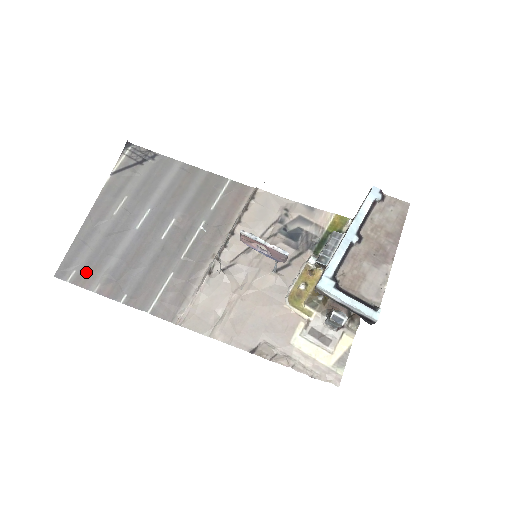
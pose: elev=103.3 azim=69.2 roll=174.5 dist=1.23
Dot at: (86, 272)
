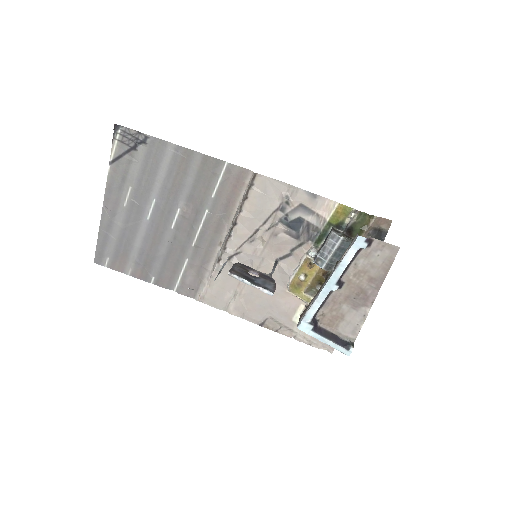
Dot at: (117, 259)
